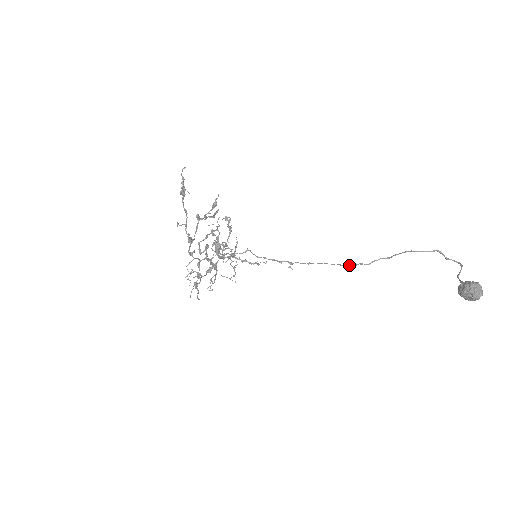
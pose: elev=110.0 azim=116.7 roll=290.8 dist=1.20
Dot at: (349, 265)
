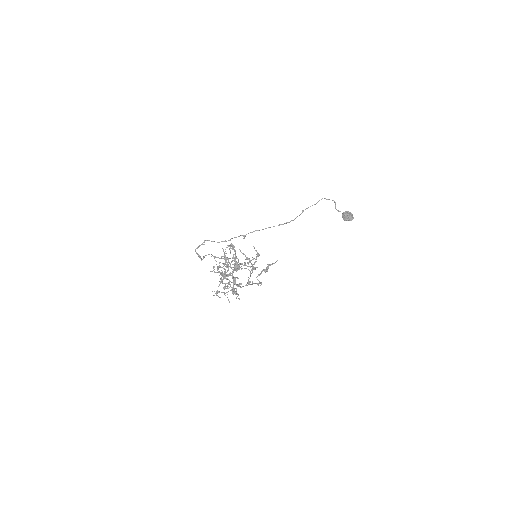
Dot at: occluded
